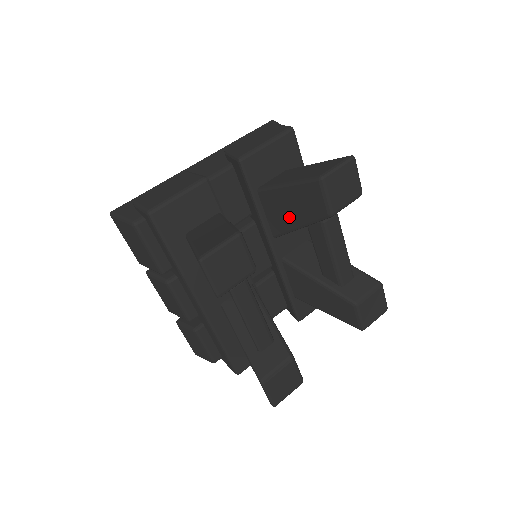
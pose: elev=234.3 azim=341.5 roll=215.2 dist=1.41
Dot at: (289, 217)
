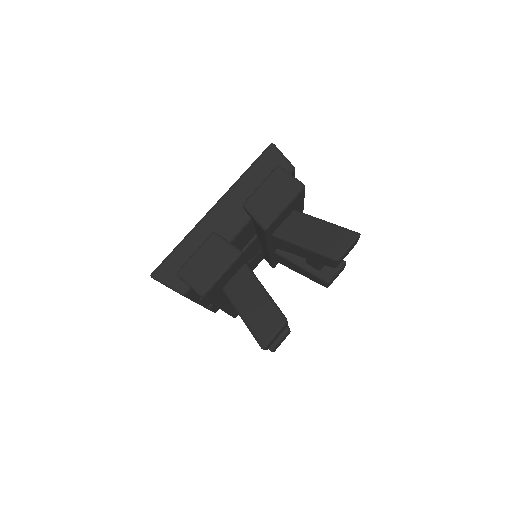
Dot at: (296, 252)
